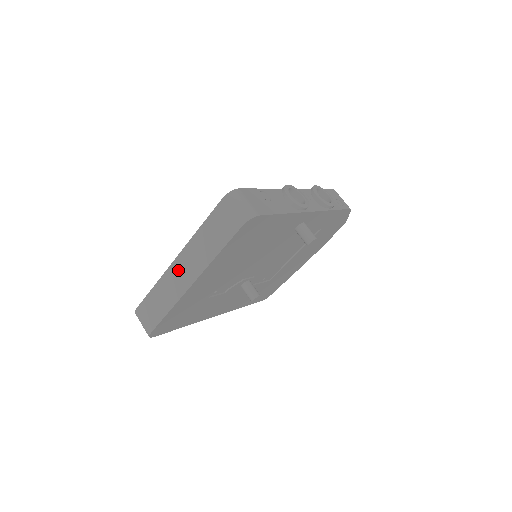
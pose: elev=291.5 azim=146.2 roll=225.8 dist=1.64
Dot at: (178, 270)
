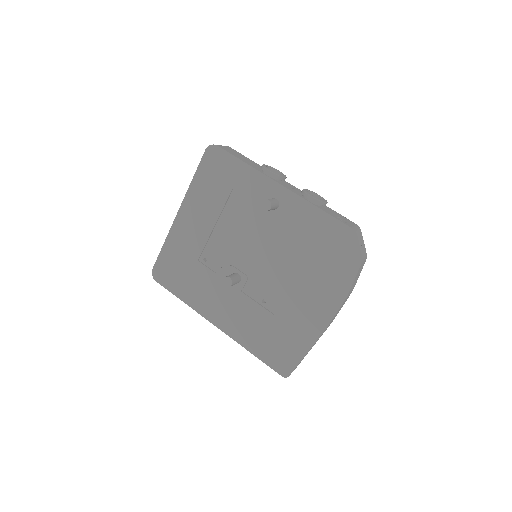
Dot at: occluded
